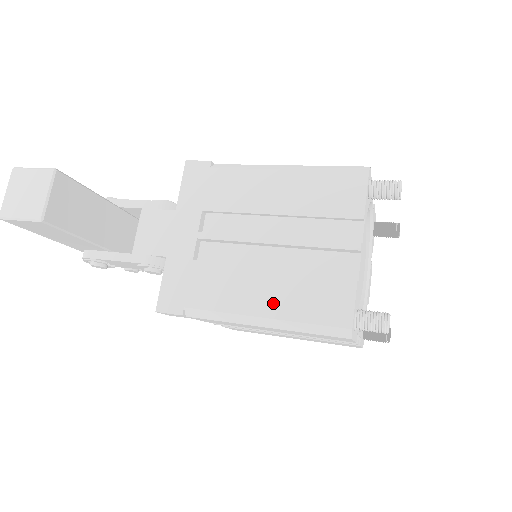
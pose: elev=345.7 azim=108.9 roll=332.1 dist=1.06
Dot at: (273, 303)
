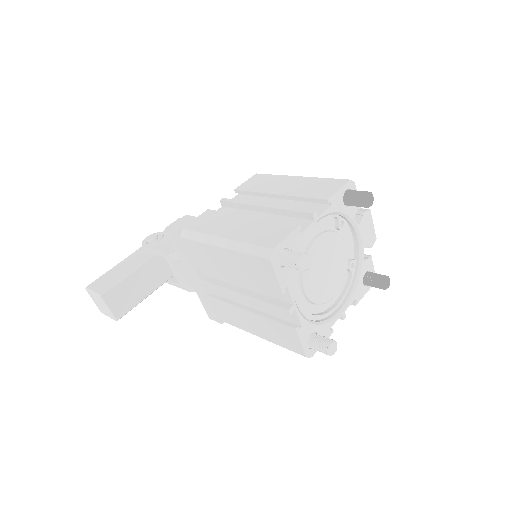
Dot at: (260, 331)
